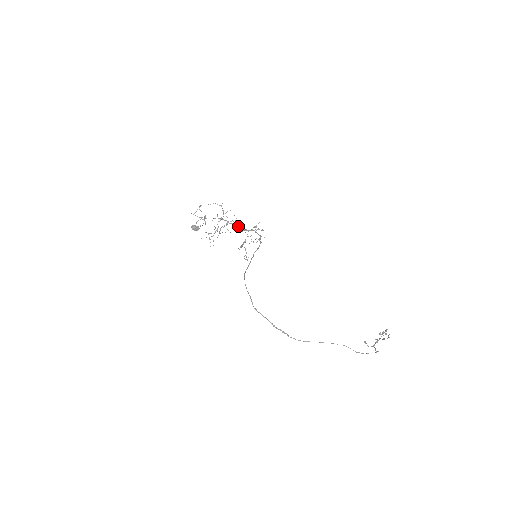
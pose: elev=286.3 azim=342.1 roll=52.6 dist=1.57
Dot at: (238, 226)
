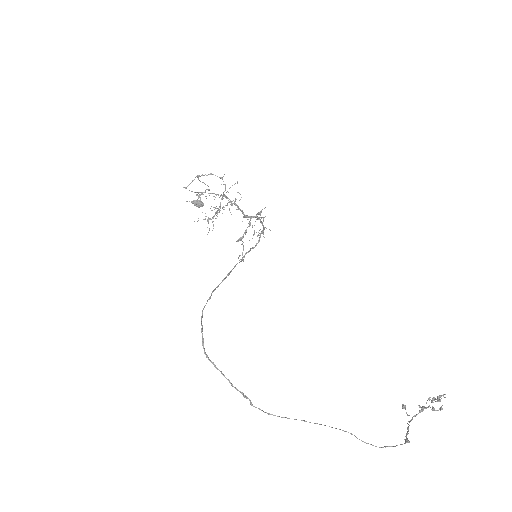
Dot at: (240, 209)
